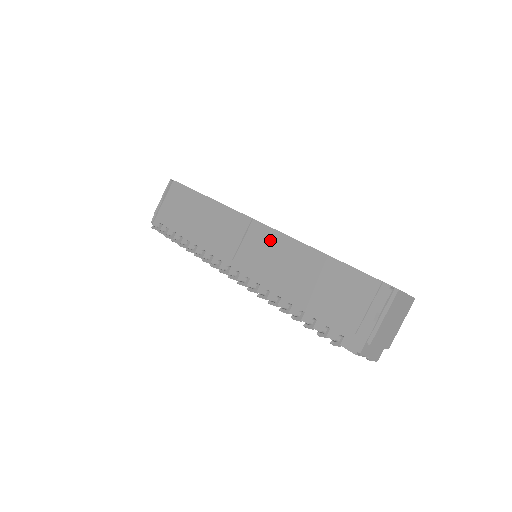
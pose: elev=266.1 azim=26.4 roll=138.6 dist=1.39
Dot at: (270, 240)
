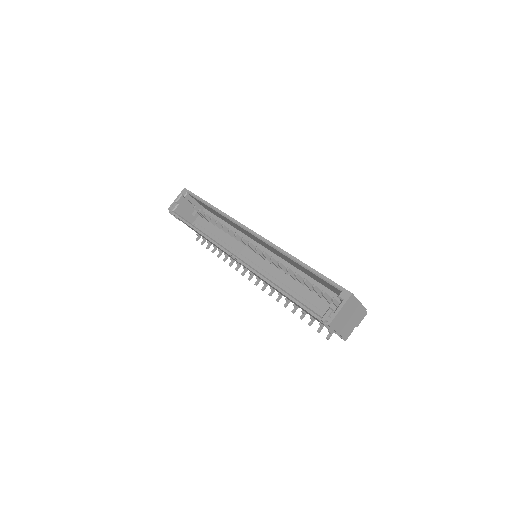
Dot at: occluded
